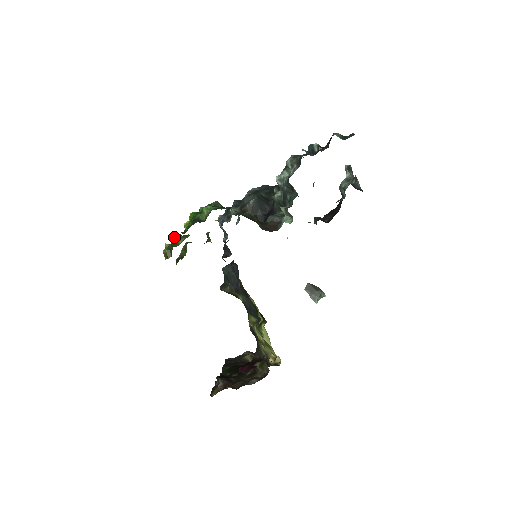
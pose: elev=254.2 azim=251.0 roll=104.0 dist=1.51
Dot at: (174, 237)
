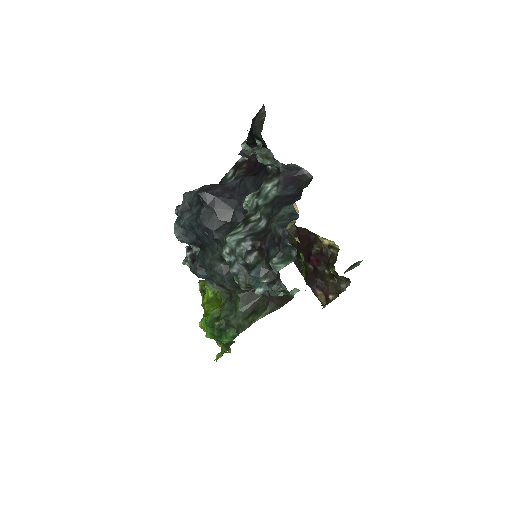
Dot at: occluded
